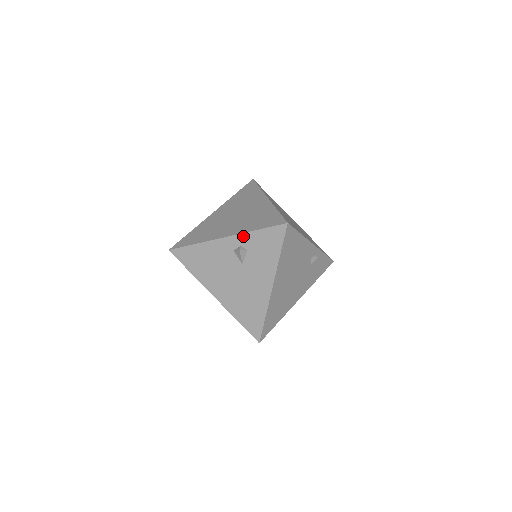
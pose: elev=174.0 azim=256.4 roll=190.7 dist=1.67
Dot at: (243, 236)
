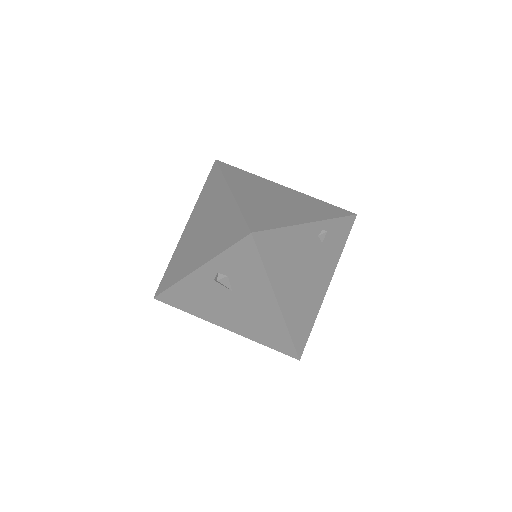
Dot at: (213, 263)
